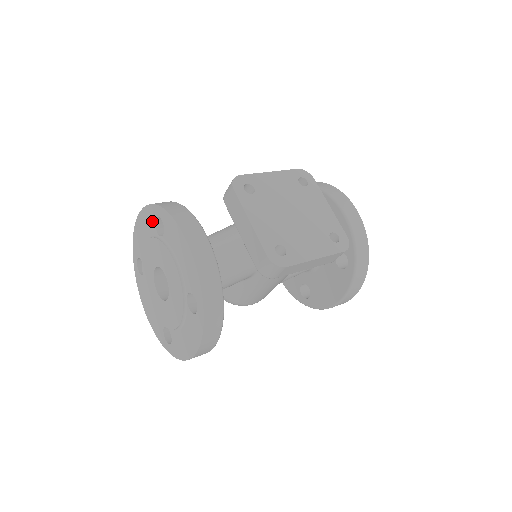
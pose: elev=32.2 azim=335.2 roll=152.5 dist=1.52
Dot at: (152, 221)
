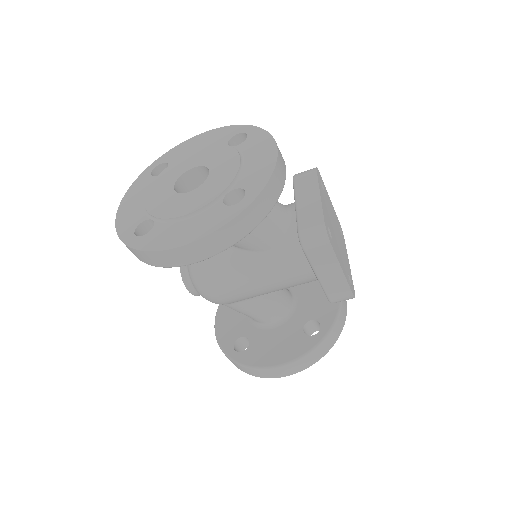
Dot at: (228, 136)
